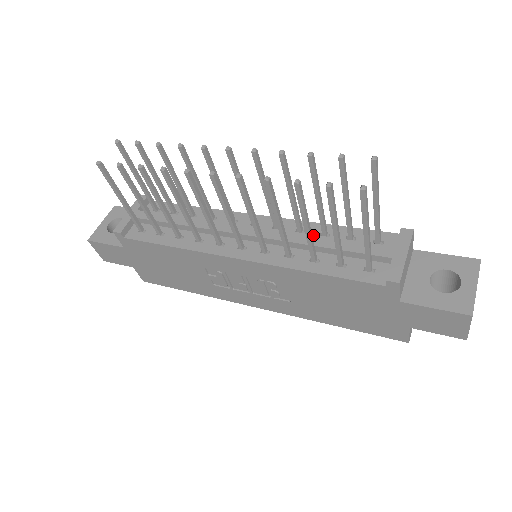
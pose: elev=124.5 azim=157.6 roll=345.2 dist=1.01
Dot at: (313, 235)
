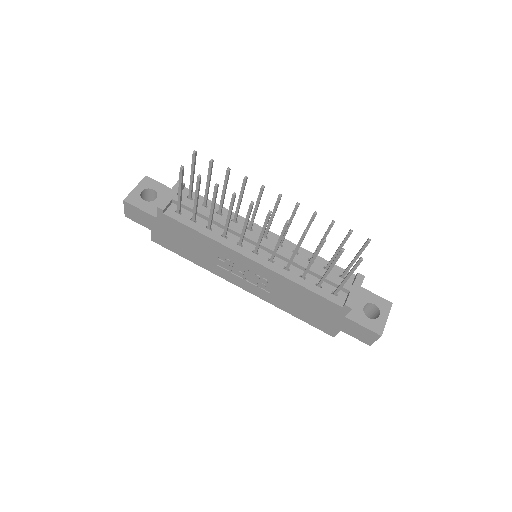
Dot at: (303, 258)
